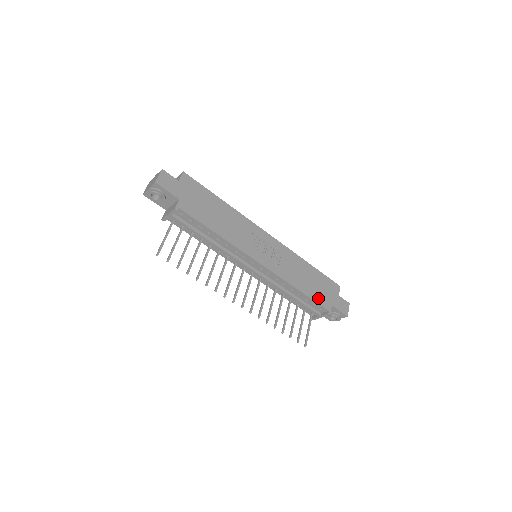
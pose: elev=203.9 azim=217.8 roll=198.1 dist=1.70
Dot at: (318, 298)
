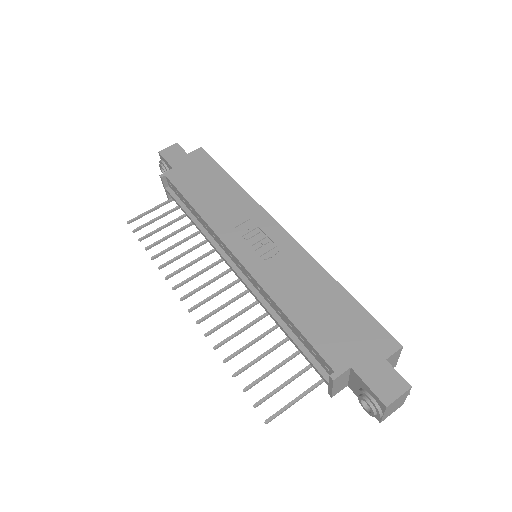
Dot at: (321, 341)
